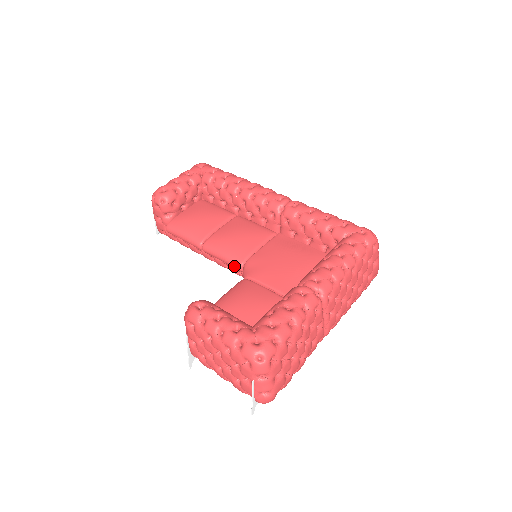
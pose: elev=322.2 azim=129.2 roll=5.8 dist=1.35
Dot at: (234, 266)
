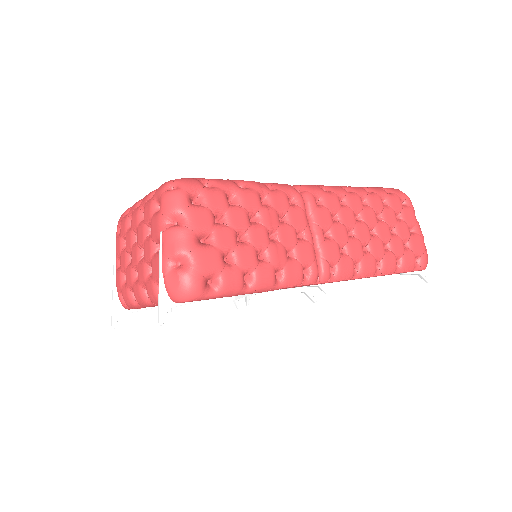
Dot at: occluded
